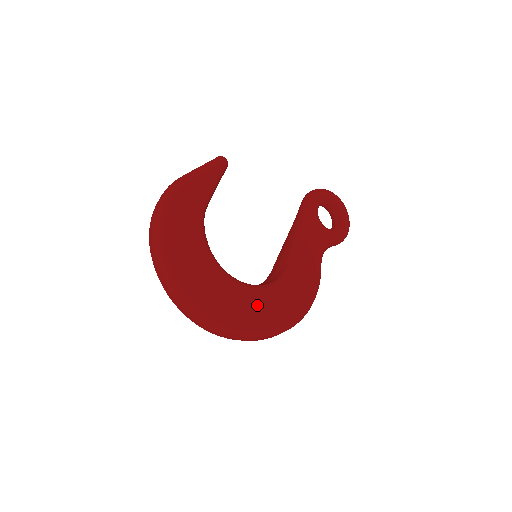
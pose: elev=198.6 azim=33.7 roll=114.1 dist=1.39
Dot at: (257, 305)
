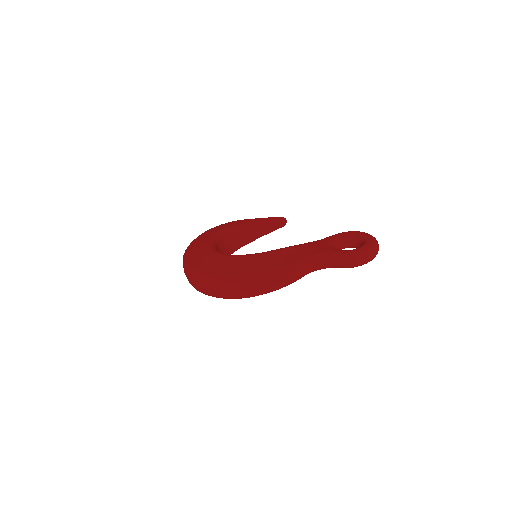
Dot at: (213, 260)
